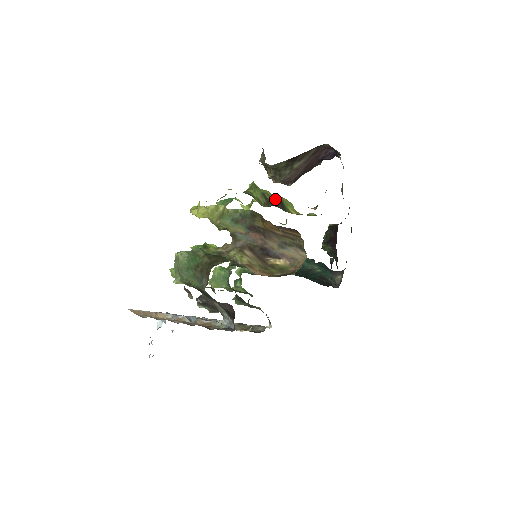
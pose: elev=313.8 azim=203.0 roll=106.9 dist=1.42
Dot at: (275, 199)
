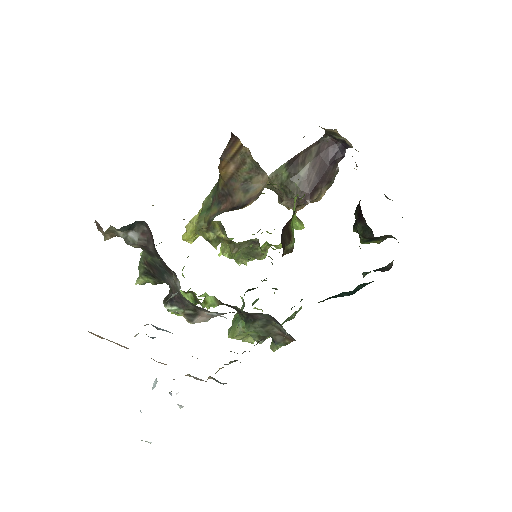
Dot at: occluded
